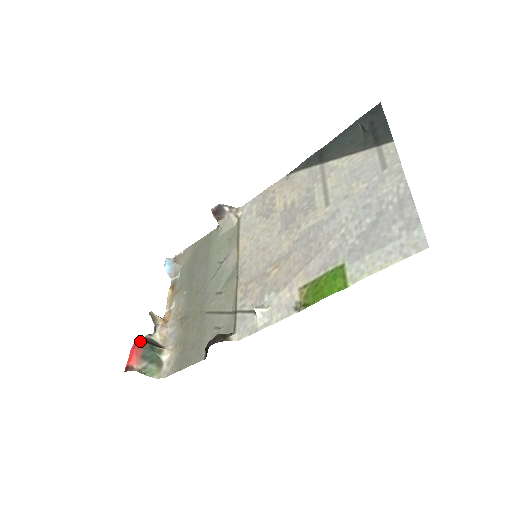
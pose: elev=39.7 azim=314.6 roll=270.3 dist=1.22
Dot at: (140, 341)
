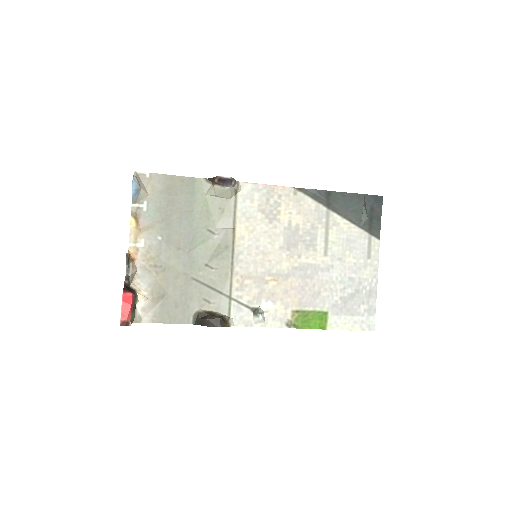
Dot at: (133, 295)
